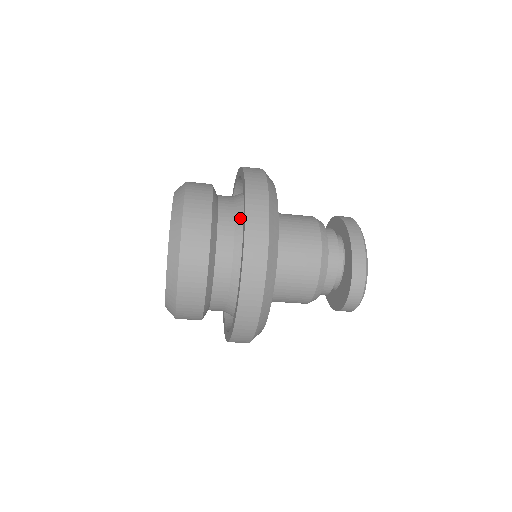
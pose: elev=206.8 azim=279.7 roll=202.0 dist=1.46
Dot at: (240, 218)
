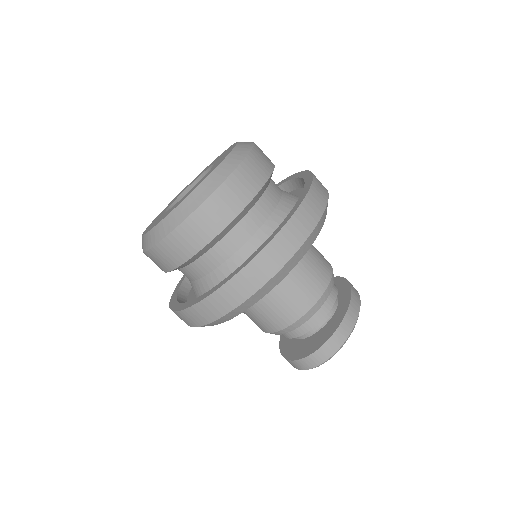
Dot at: (280, 212)
